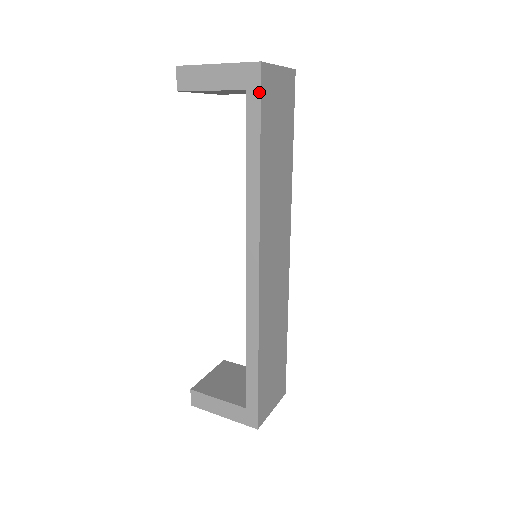
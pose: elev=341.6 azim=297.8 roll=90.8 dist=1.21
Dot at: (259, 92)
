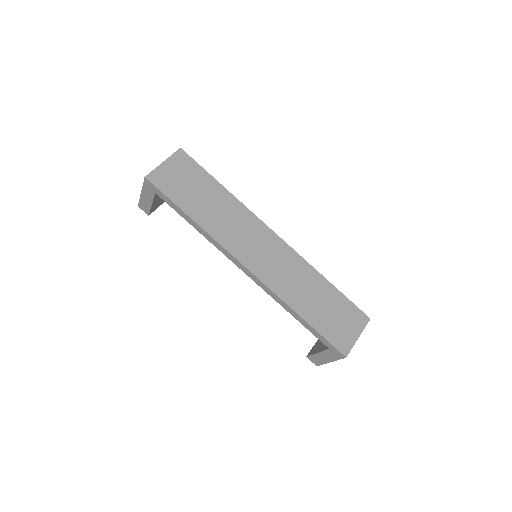
Dot at: (158, 189)
